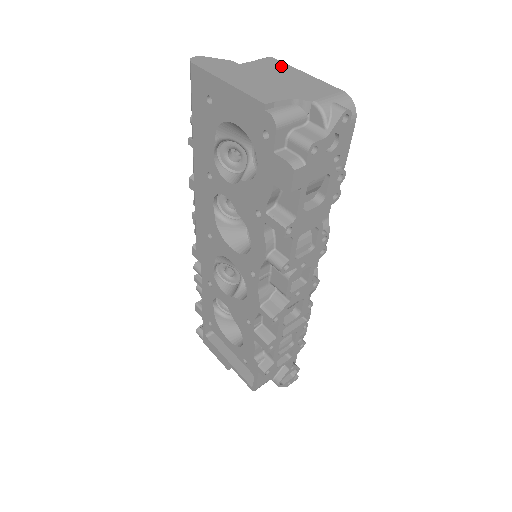
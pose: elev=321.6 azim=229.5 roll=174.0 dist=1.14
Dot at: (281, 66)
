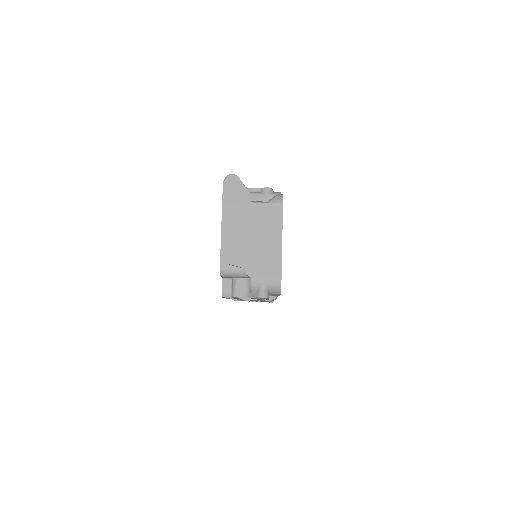
Dot at: (275, 222)
